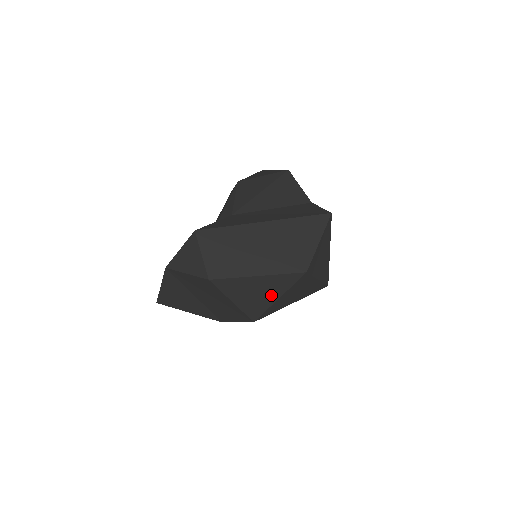
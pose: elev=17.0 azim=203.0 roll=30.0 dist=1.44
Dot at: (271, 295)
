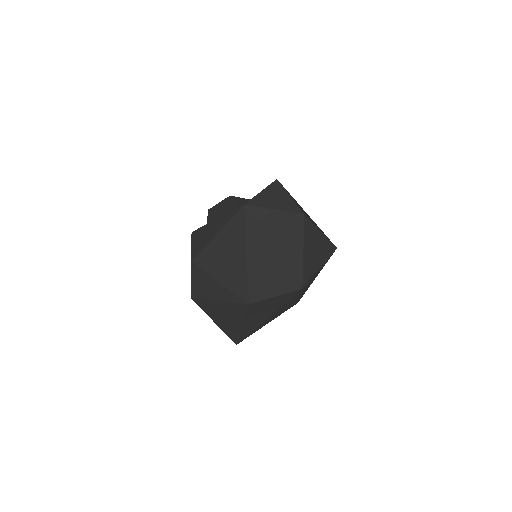
Dot at: (319, 260)
